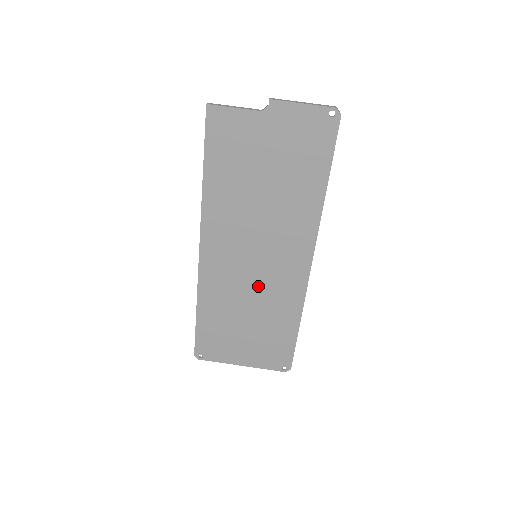
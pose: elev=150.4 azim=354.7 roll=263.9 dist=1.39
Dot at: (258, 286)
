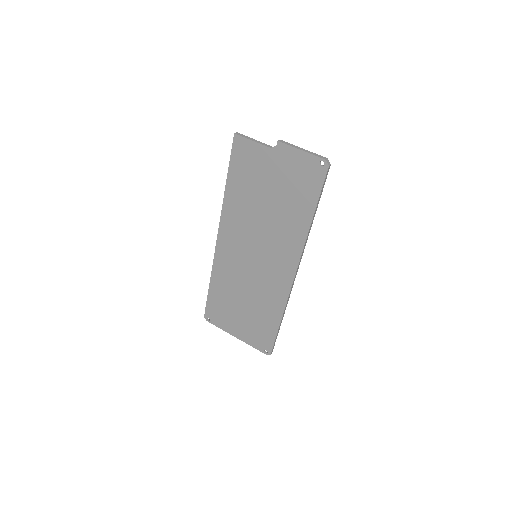
Dot at: (254, 280)
